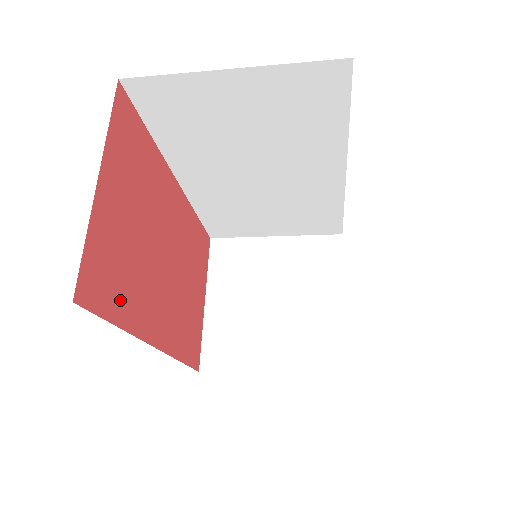
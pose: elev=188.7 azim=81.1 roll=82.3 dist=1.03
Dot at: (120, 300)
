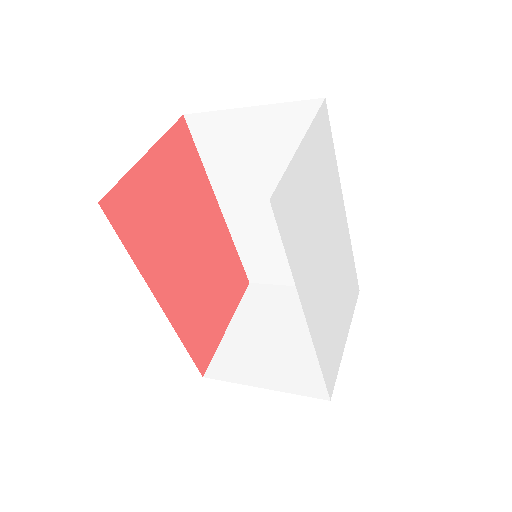
Dot at: (137, 238)
